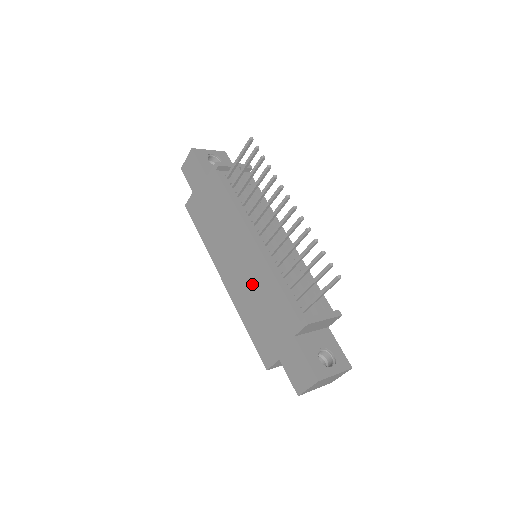
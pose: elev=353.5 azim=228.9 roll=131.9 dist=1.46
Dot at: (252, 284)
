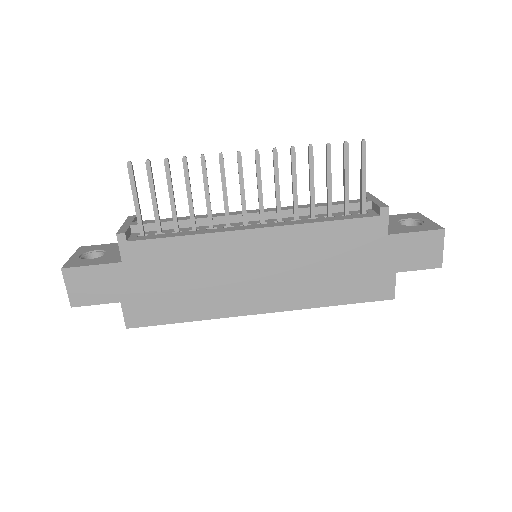
Dot at: (299, 264)
